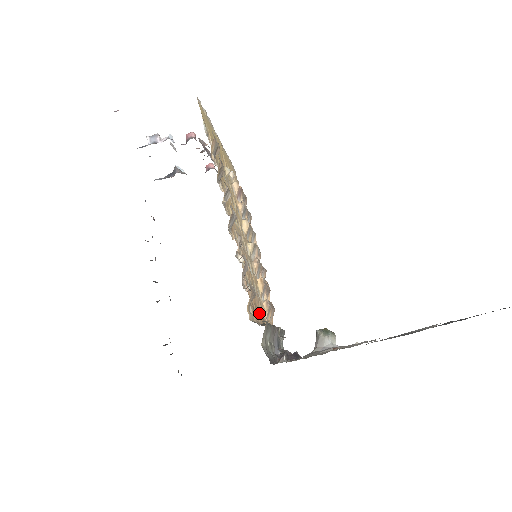
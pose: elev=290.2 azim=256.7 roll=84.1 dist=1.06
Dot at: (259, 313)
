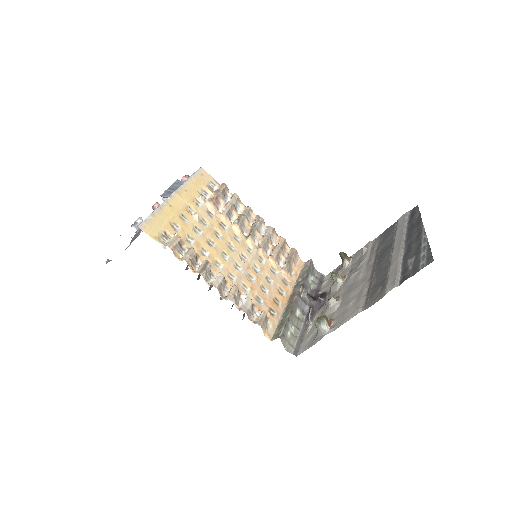
Dot at: (280, 298)
